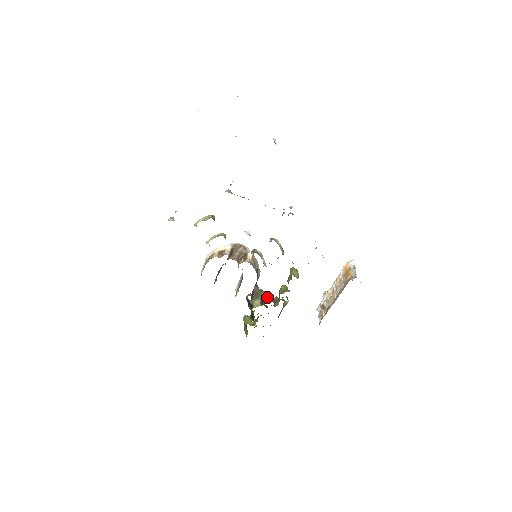
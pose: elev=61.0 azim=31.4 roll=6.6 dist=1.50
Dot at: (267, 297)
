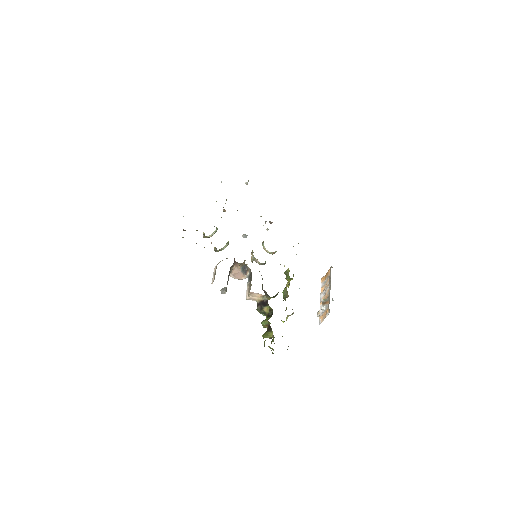
Dot at: (276, 294)
